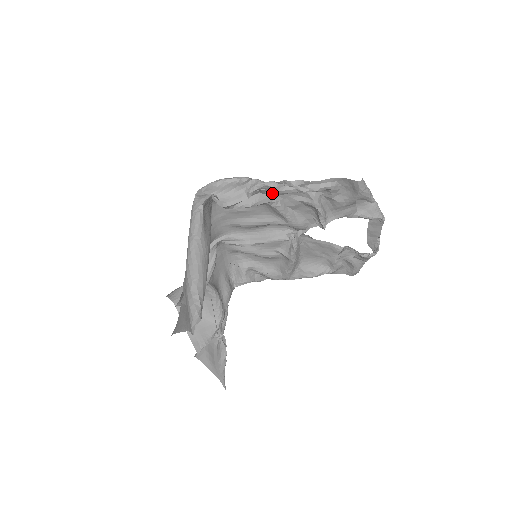
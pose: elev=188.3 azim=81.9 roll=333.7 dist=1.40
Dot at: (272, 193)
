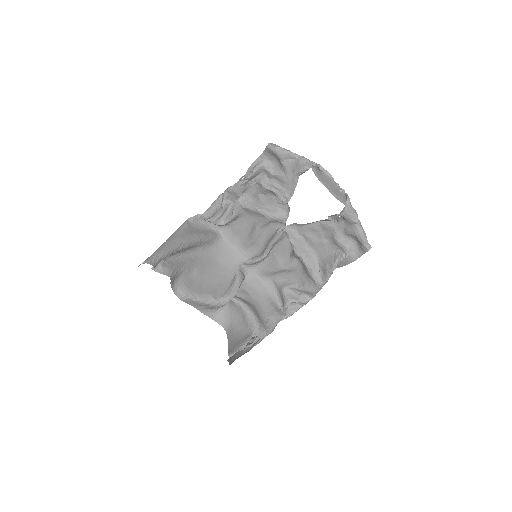
Dot at: (236, 196)
